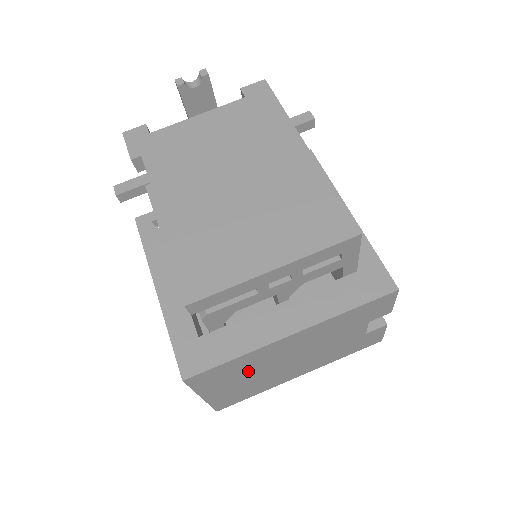
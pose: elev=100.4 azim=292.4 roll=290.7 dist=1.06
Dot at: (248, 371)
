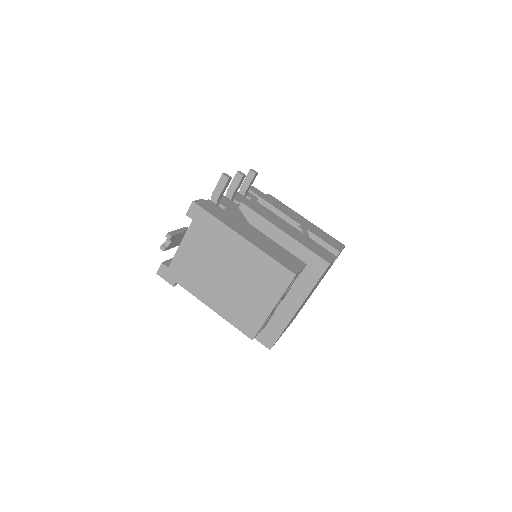
Dot at: occluded
